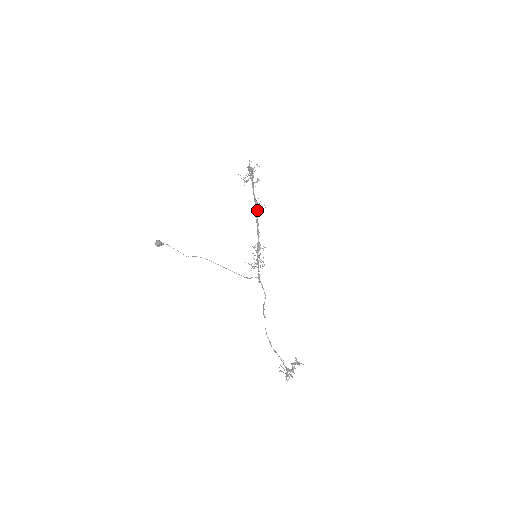
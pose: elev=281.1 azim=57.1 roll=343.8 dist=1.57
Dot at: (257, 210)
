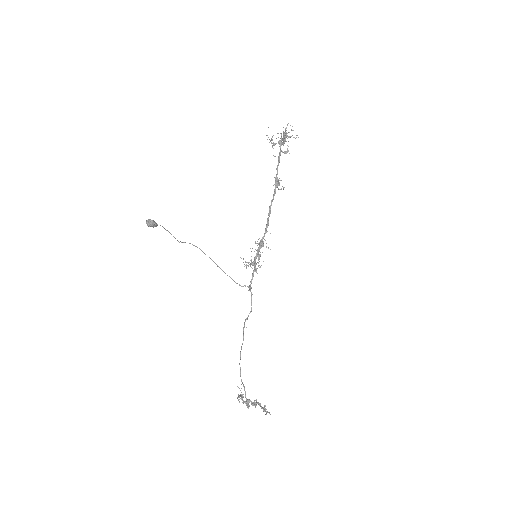
Dot at: (275, 193)
